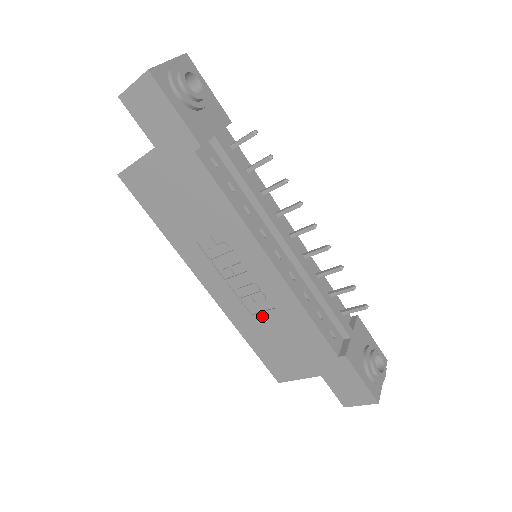
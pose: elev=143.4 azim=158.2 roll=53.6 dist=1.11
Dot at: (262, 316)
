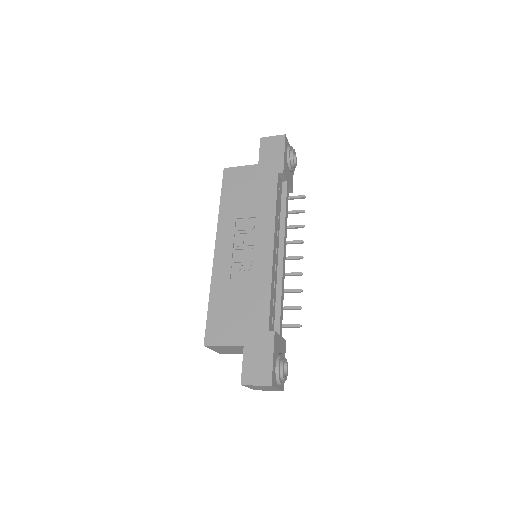
Dot at: (238, 281)
